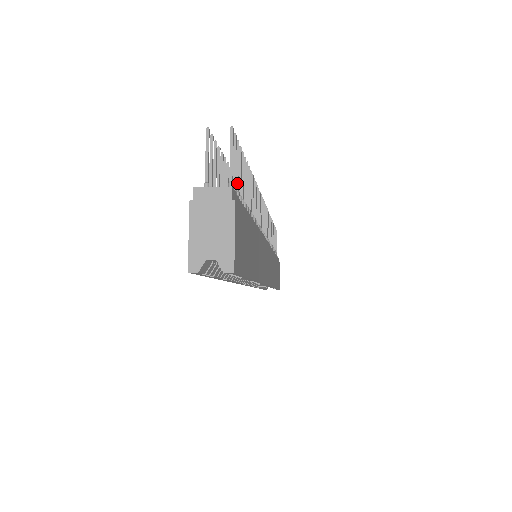
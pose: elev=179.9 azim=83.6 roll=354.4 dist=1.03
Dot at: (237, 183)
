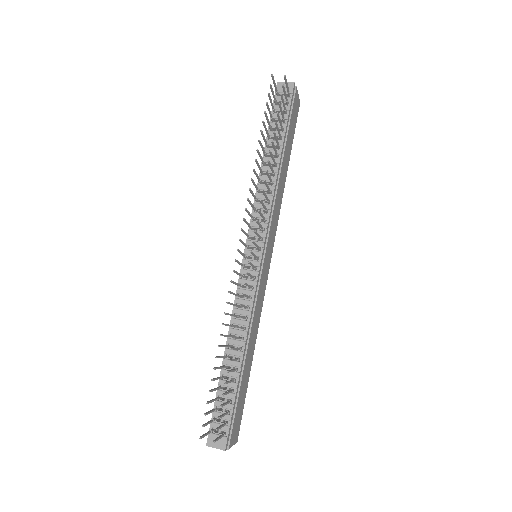
Dot at: occluded
